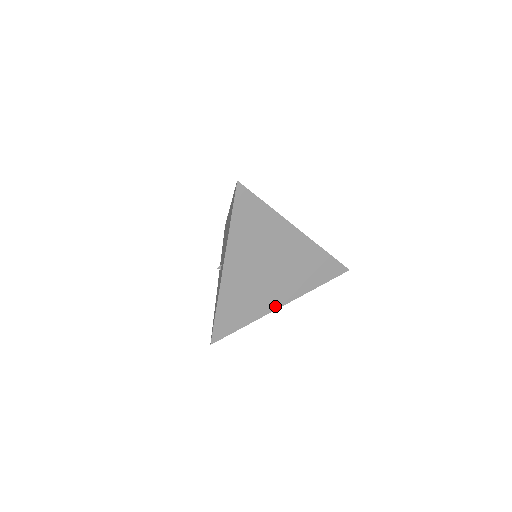
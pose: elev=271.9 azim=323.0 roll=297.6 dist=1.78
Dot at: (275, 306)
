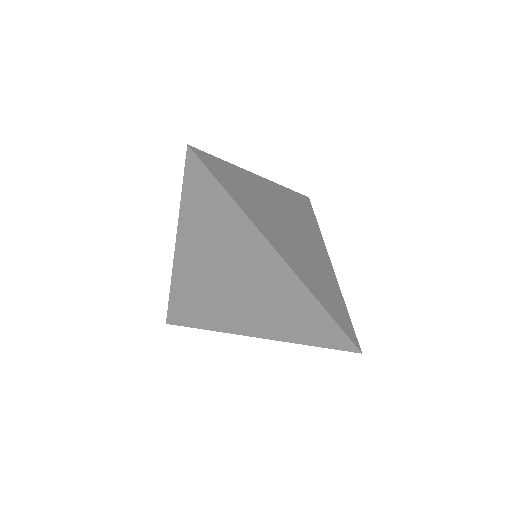
Dot at: (241, 330)
